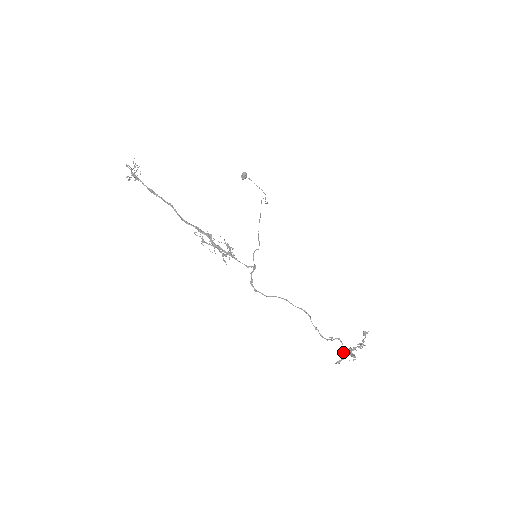
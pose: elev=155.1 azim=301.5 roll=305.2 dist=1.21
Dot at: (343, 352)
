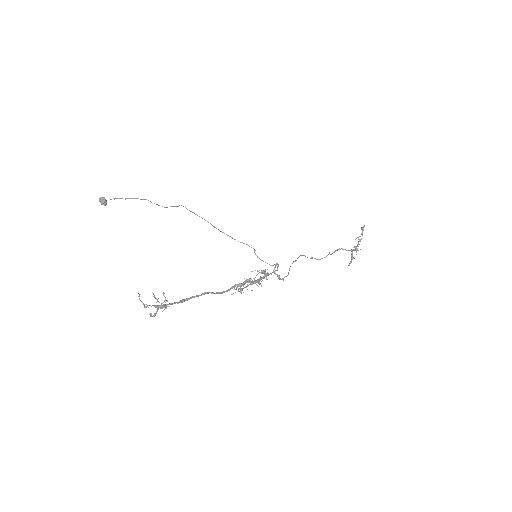
Dot at: (351, 254)
